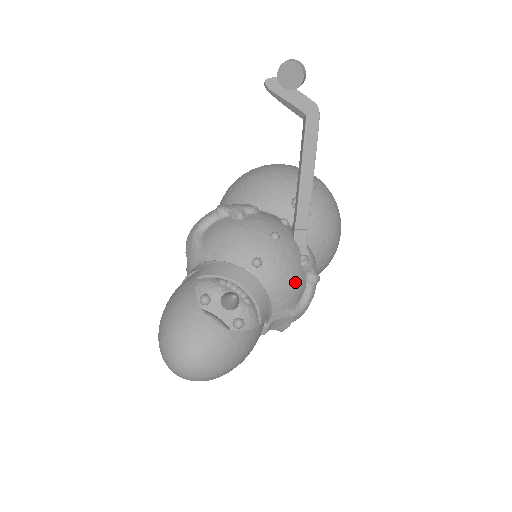
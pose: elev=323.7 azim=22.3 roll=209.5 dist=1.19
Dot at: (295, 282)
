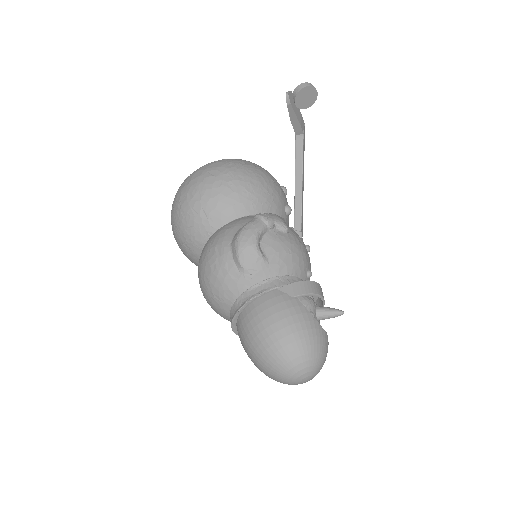
Dot at: occluded
